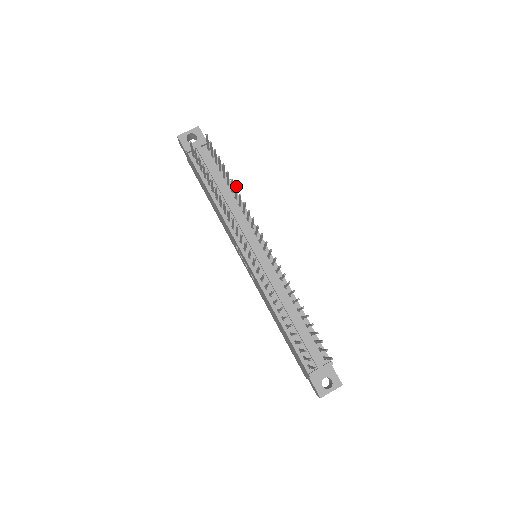
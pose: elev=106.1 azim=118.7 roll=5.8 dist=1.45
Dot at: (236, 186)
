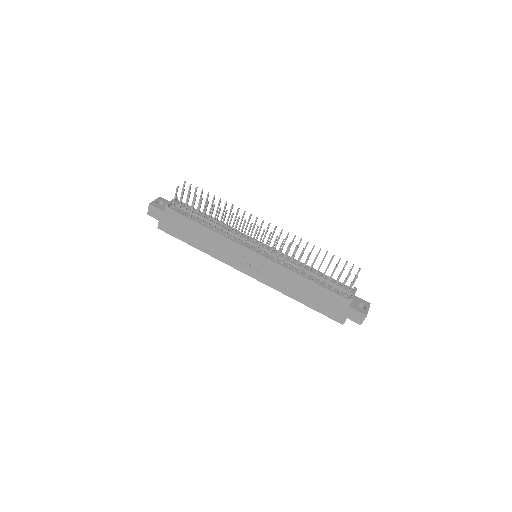
Dot at: (226, 201)
